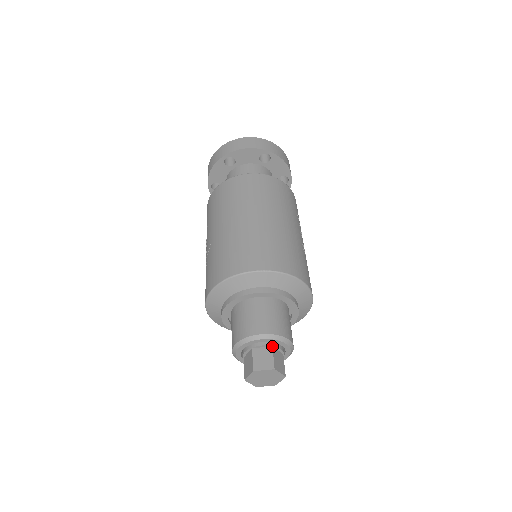
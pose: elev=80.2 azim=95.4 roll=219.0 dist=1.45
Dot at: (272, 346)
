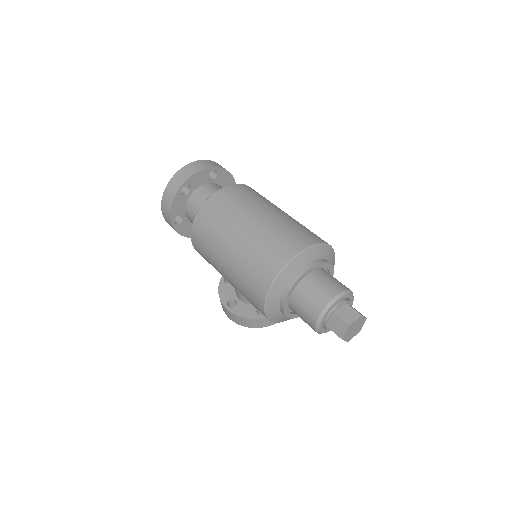
Dot at: (345, 302)
